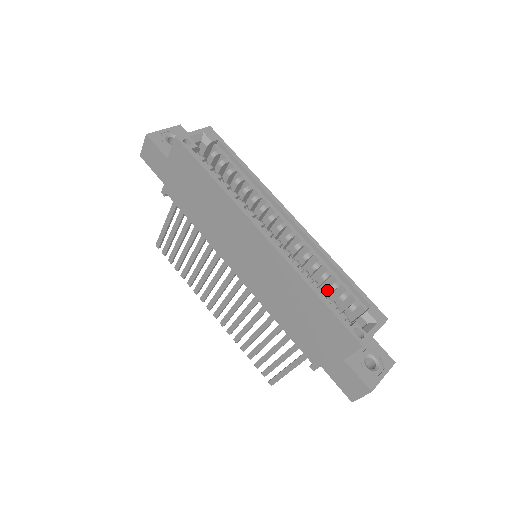
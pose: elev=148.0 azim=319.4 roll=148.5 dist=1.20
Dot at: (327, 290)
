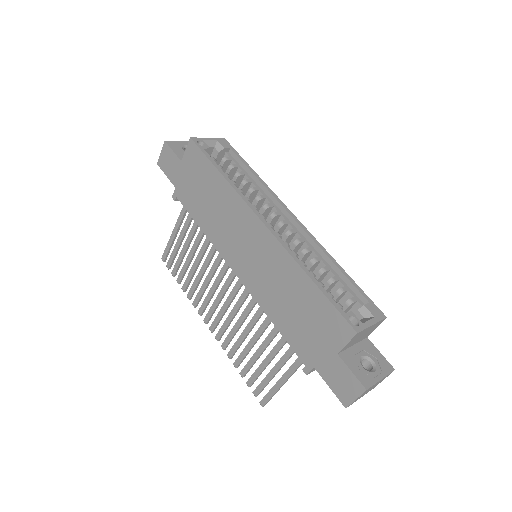
Dot at: (324, 285)
